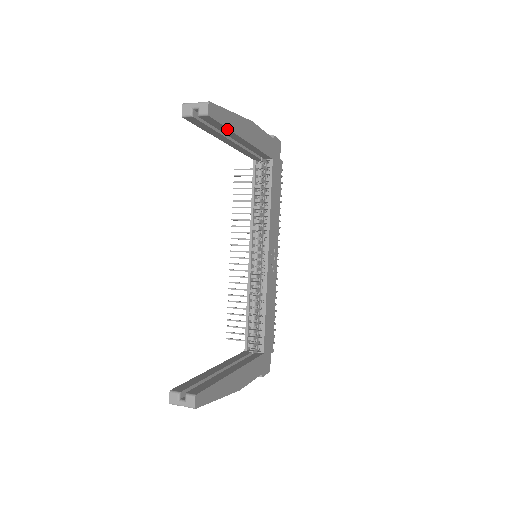
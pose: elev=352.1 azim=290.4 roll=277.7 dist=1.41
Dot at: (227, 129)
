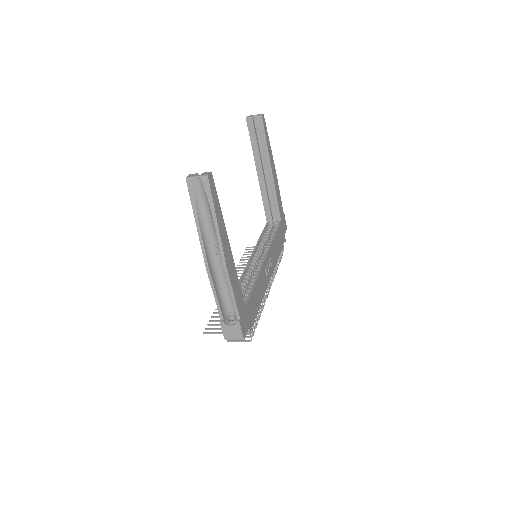
Dot at: (266, 144)
